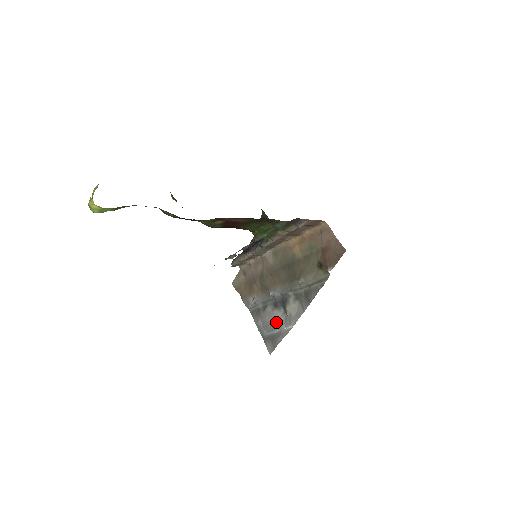
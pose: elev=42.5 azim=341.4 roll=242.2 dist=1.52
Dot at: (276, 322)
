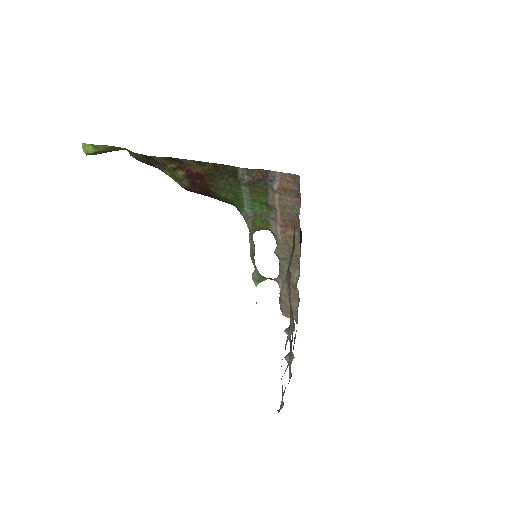
Dot at: occluded
